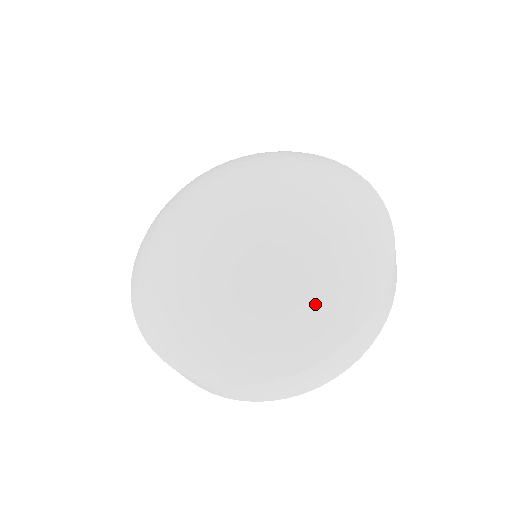
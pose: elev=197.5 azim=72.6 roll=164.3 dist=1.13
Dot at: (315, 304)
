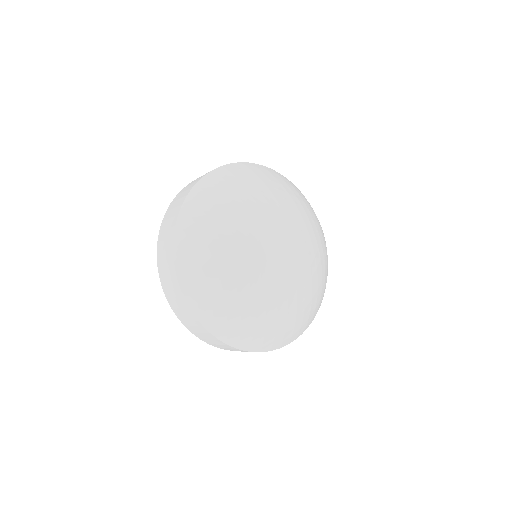
Dot at: (322, 290)
